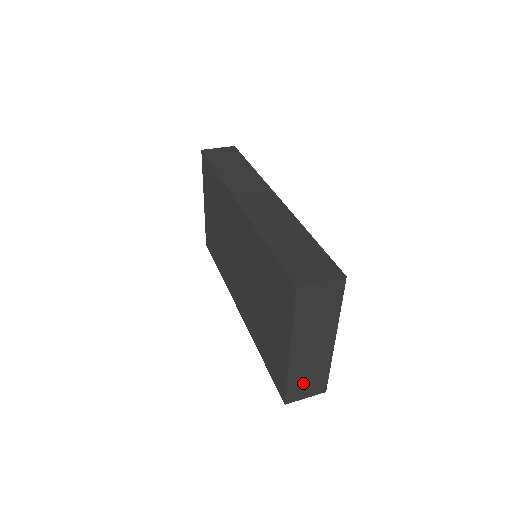
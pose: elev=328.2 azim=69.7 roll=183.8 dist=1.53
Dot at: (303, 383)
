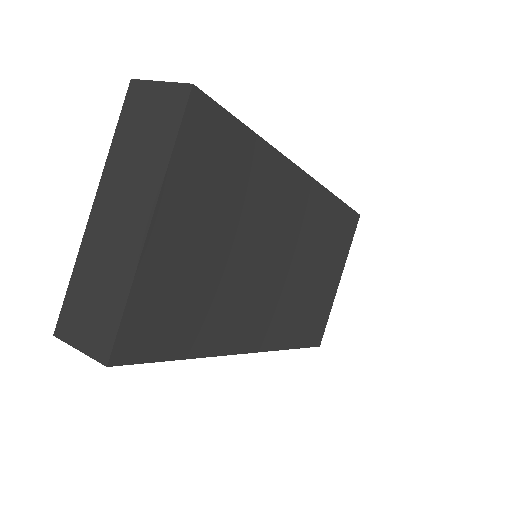
Dot at: (87, 302)
